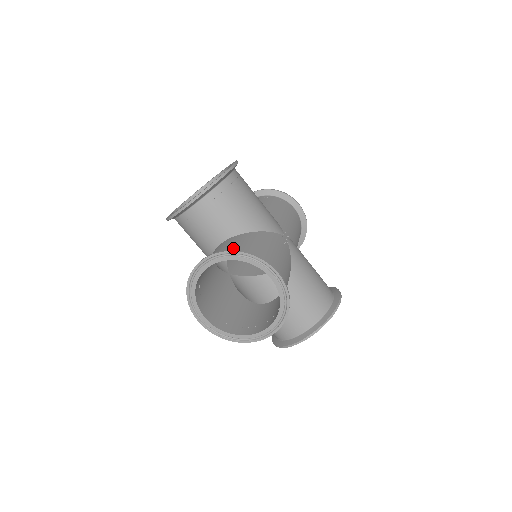
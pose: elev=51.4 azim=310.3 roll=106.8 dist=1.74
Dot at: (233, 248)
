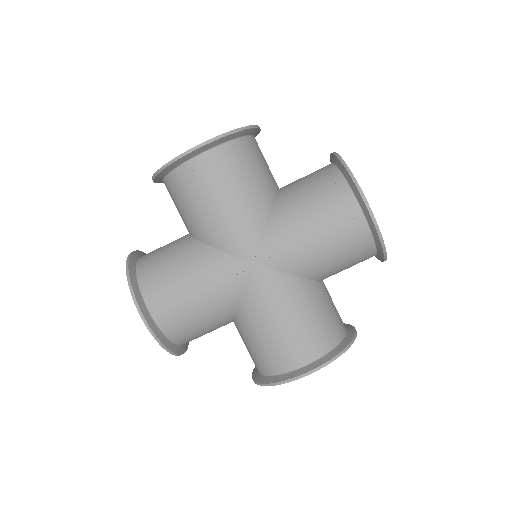
Dot at: (154, 256)
